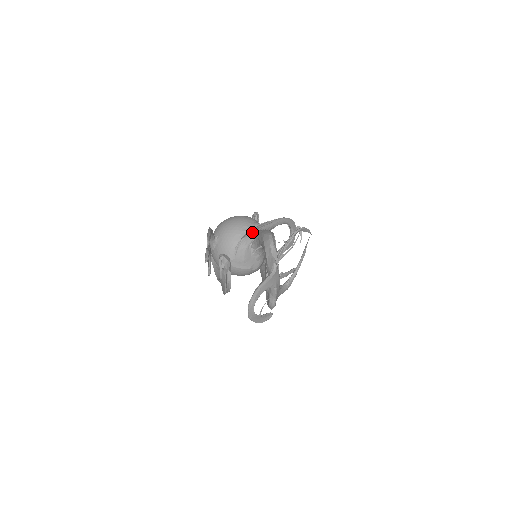
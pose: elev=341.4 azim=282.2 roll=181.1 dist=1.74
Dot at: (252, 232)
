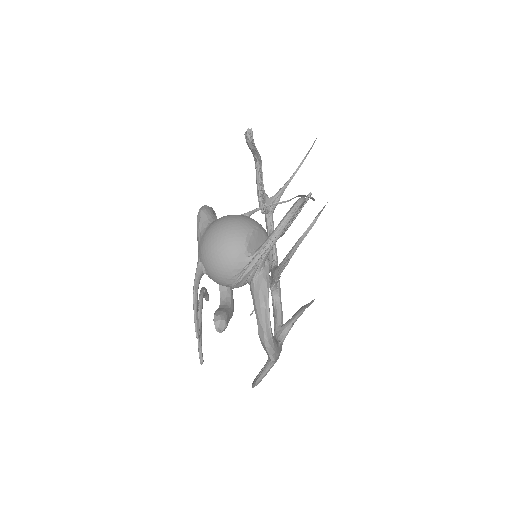
Dot at: (245, 274)
